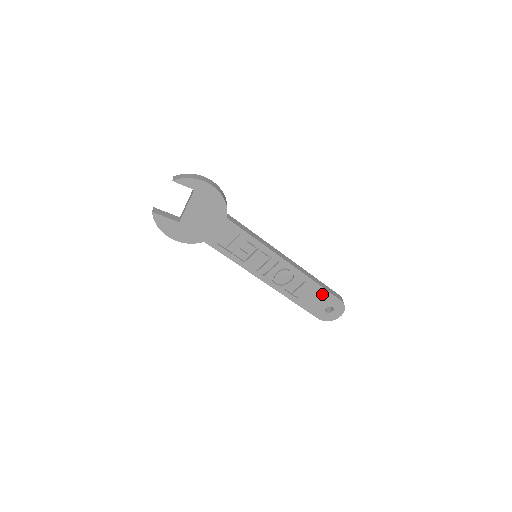
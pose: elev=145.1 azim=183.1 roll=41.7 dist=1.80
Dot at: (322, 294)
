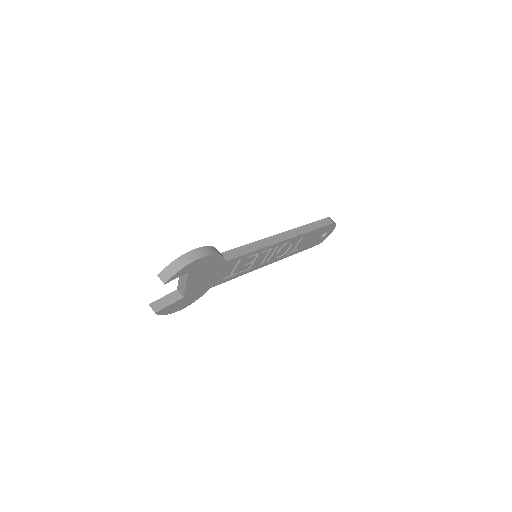
Dot at: (317, 232)
